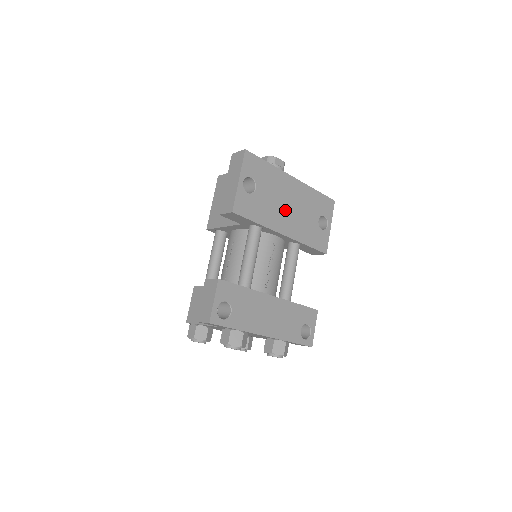
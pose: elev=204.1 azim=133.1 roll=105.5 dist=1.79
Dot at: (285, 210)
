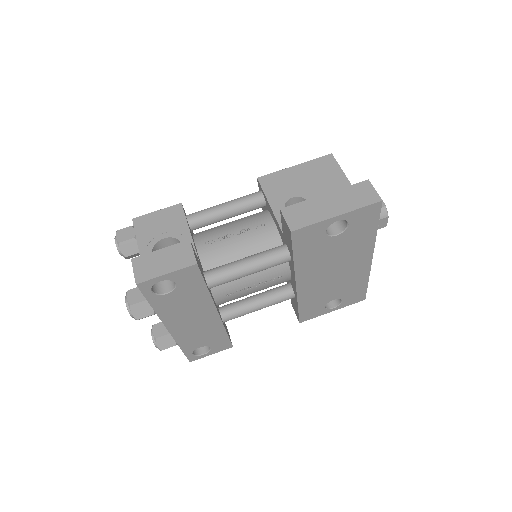
Dot at: (327, 271)
